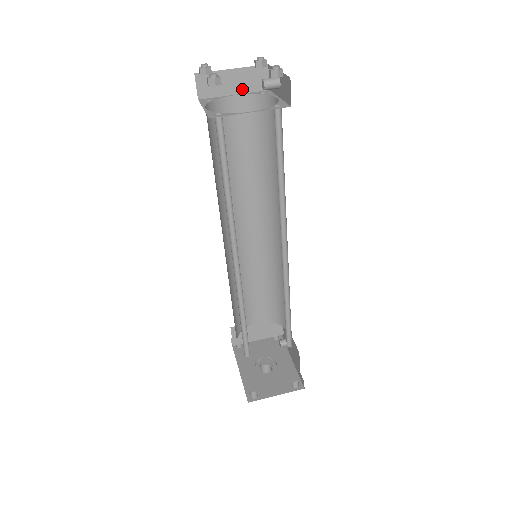
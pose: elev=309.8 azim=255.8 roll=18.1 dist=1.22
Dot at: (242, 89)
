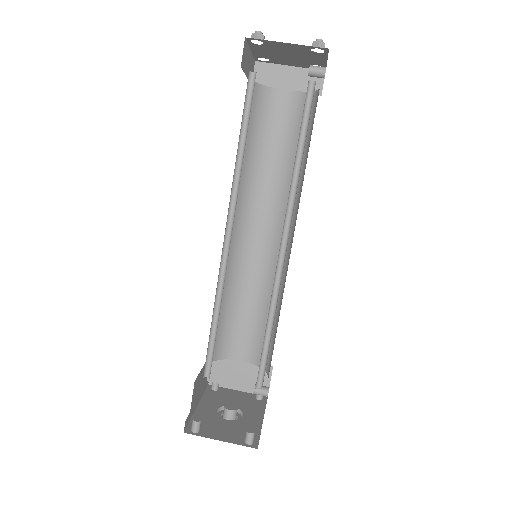
Dot at: (295, 87)
